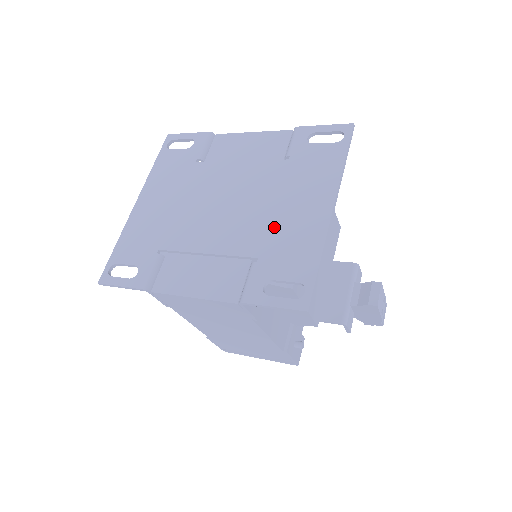
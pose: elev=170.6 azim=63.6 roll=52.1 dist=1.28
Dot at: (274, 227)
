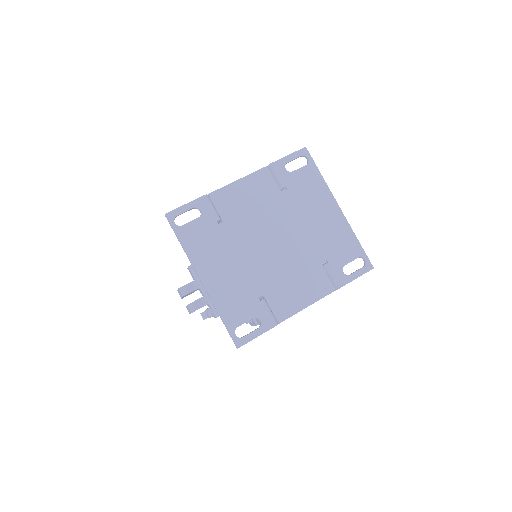
Dot at: (319, 237)
